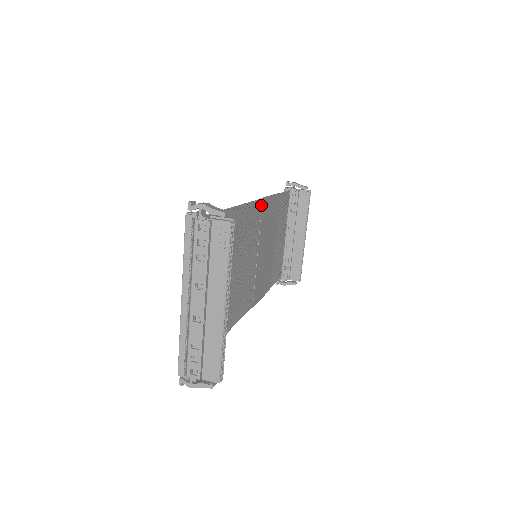
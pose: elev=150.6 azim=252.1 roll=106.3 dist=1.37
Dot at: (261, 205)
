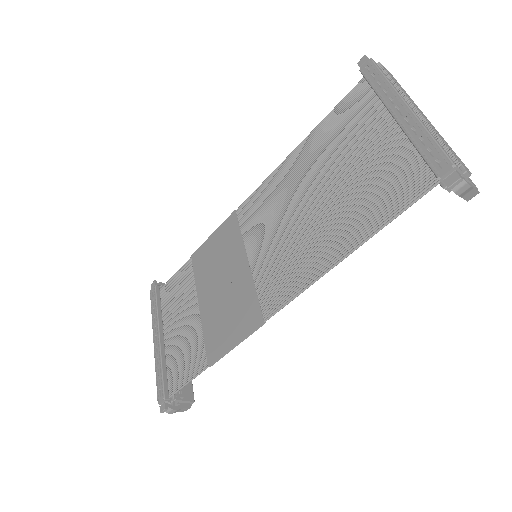
Dot at: (237, 216)
